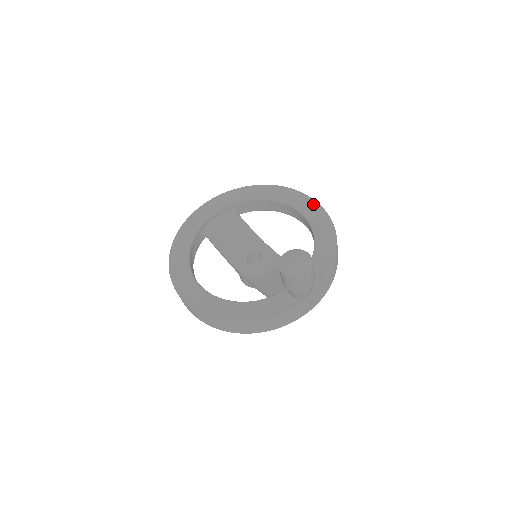
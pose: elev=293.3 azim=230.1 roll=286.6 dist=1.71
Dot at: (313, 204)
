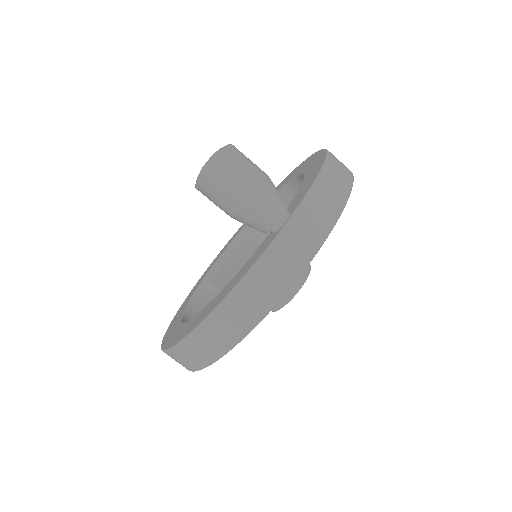
Dot at: (305, 161)
